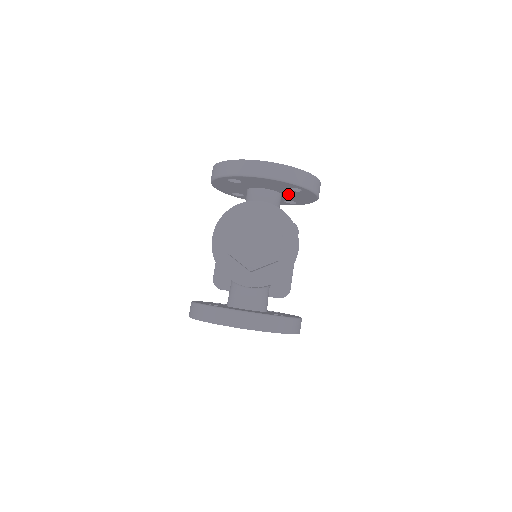
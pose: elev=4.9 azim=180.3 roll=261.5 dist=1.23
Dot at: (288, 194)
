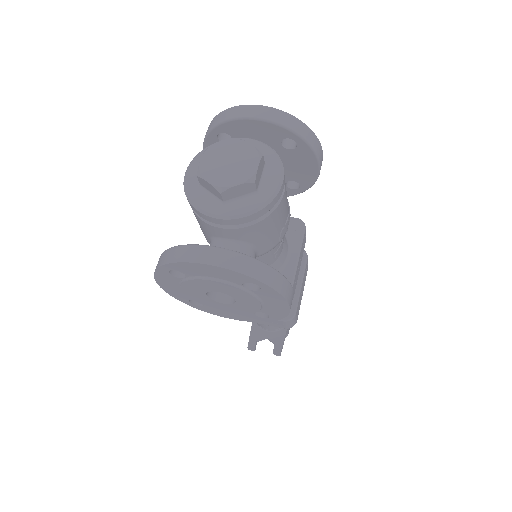
Dot at: (285, 161)
